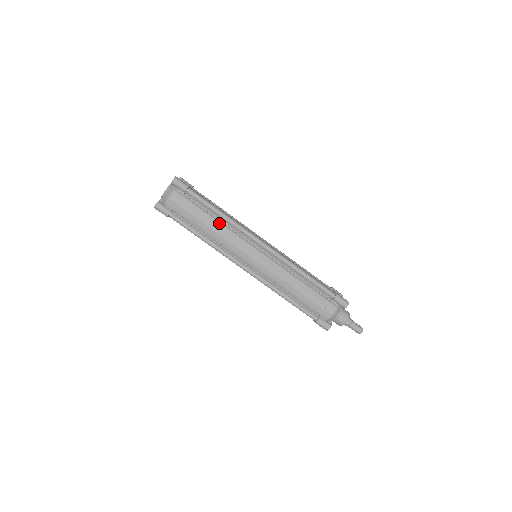
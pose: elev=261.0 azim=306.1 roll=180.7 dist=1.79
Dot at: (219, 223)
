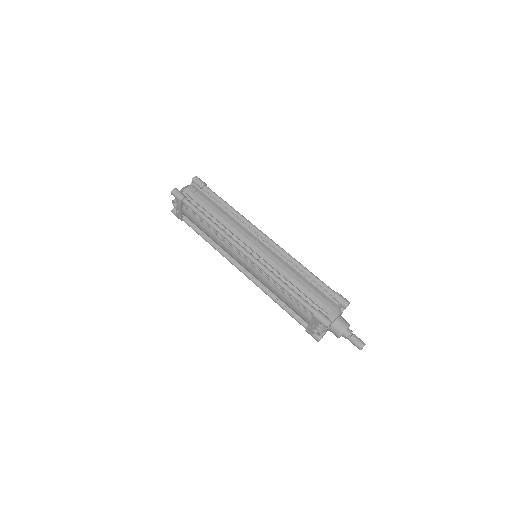
Dot at: (228, 214)
